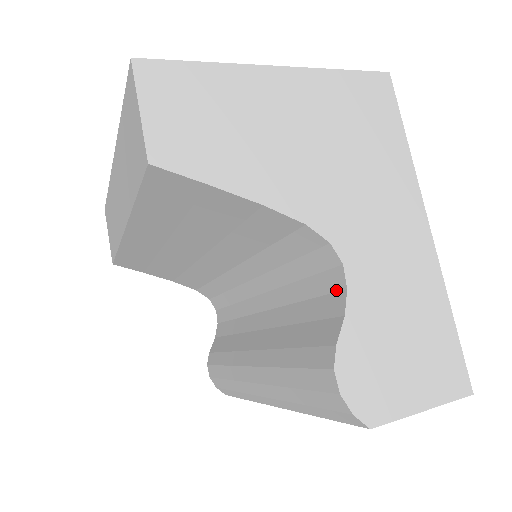
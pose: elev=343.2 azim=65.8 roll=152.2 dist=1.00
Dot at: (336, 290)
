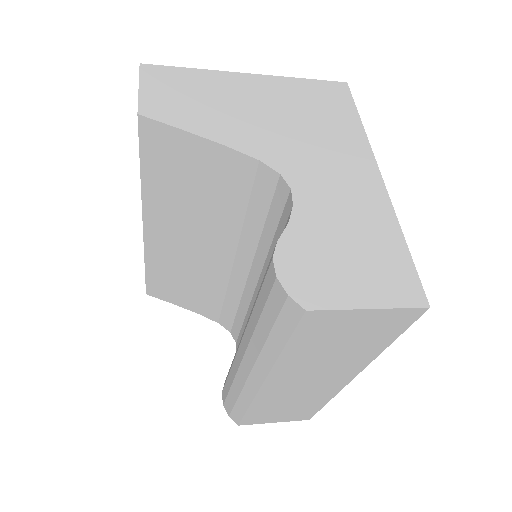
Dot at: (288, 215)
